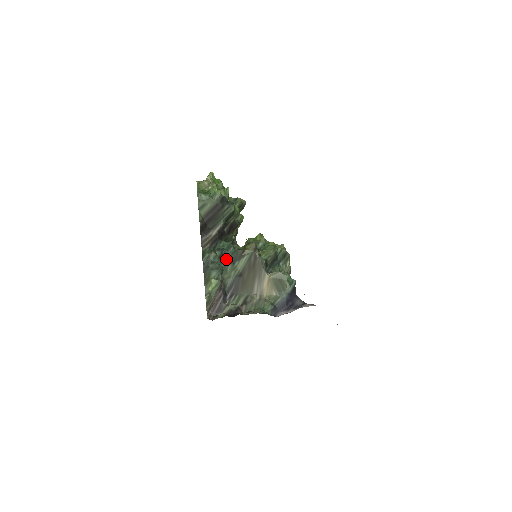
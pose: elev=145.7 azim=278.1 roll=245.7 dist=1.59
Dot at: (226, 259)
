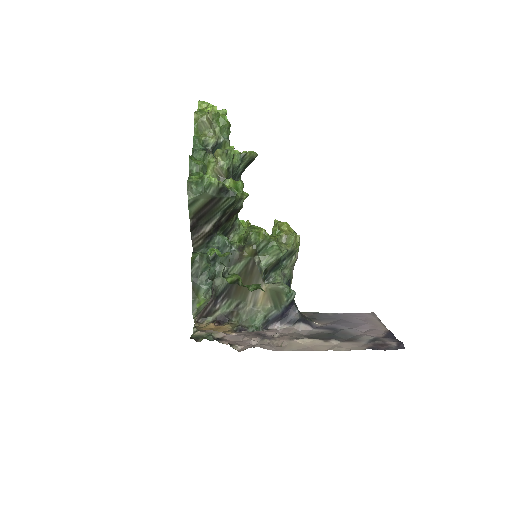
Dot at: (220, 260)
